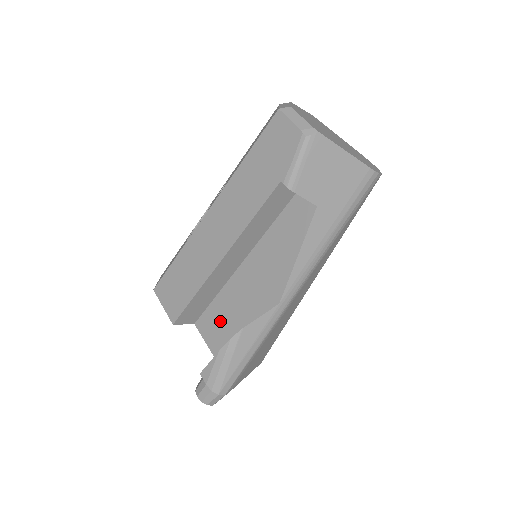
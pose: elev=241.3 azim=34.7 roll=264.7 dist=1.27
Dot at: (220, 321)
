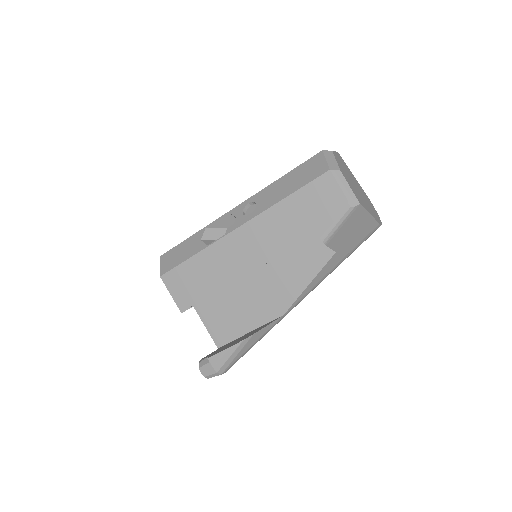
Dot at: (222, 312)
